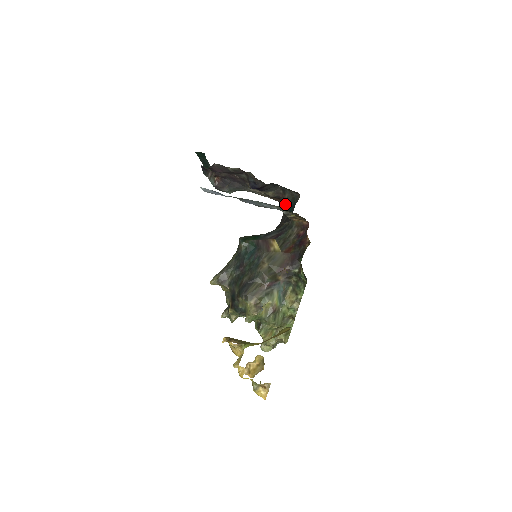
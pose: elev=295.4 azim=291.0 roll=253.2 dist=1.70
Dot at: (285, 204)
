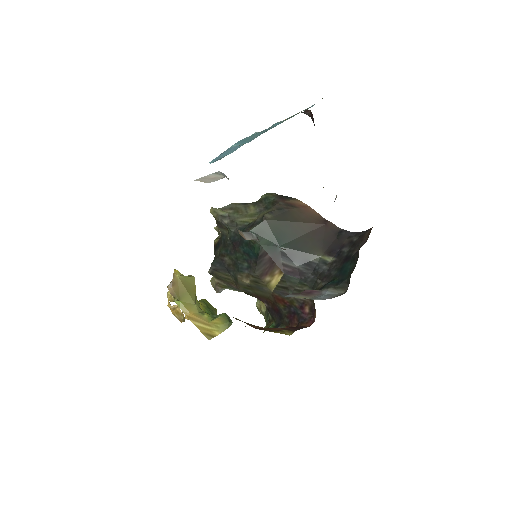
Dot at: (366, 238)
